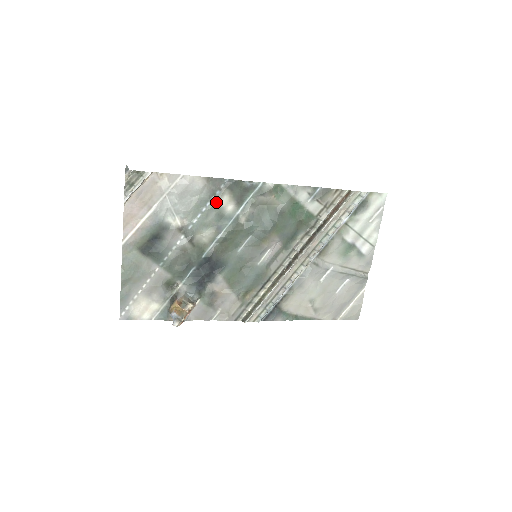
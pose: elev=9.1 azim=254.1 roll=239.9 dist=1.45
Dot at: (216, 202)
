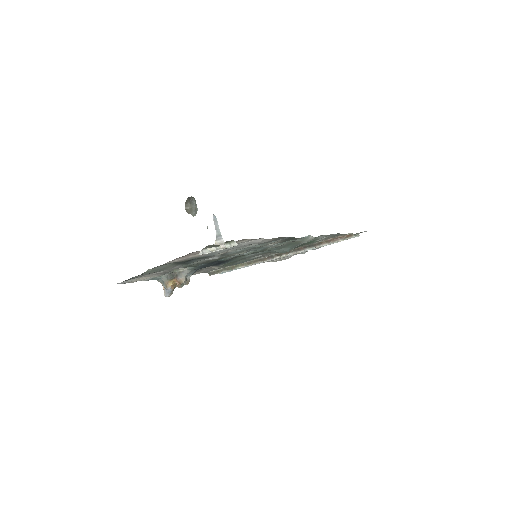
Dot at: (265, 244)
